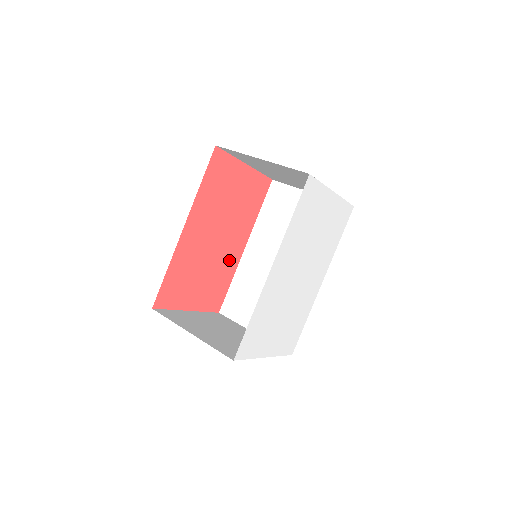
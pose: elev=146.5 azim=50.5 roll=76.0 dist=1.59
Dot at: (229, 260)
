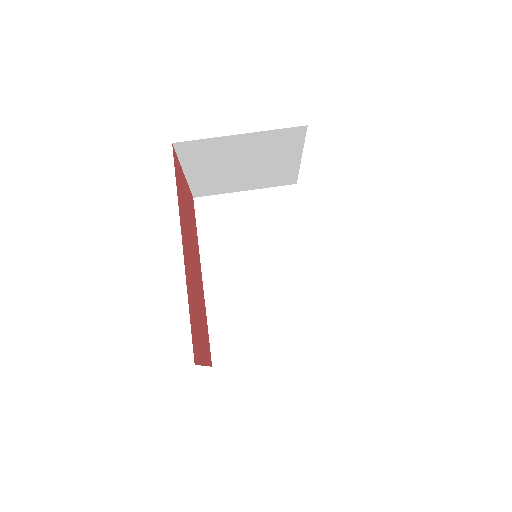
Dot at: (201, 295)
